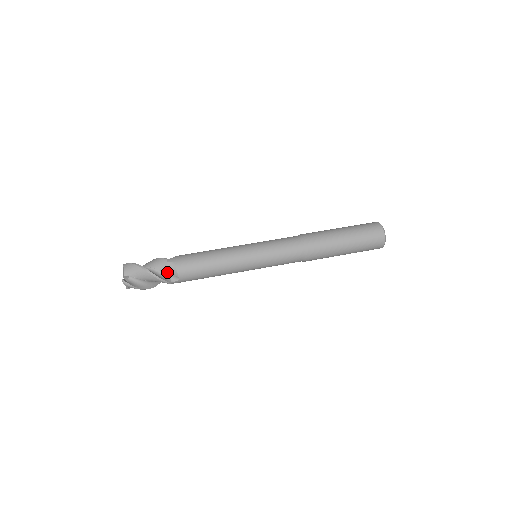
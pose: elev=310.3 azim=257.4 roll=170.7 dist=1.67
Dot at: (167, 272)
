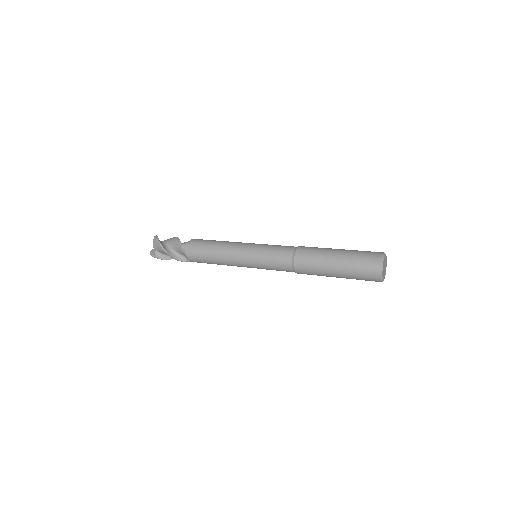
Dot at: occluded
